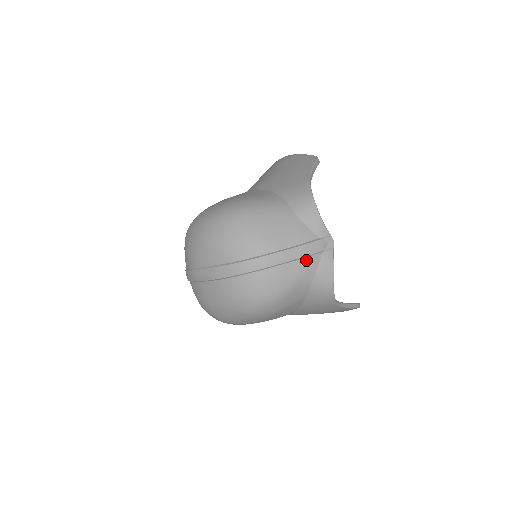
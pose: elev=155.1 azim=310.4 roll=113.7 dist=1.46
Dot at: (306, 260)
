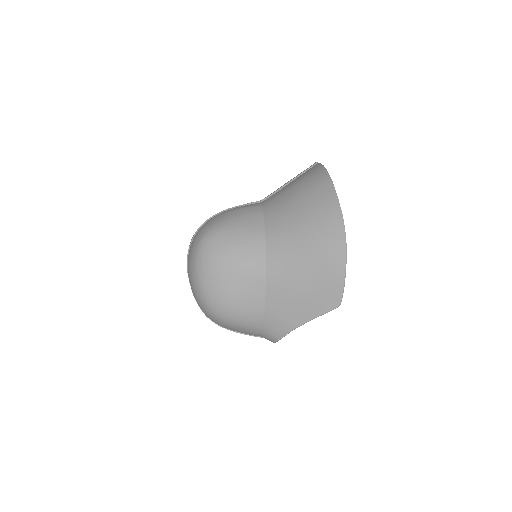
Dot at: occluded
